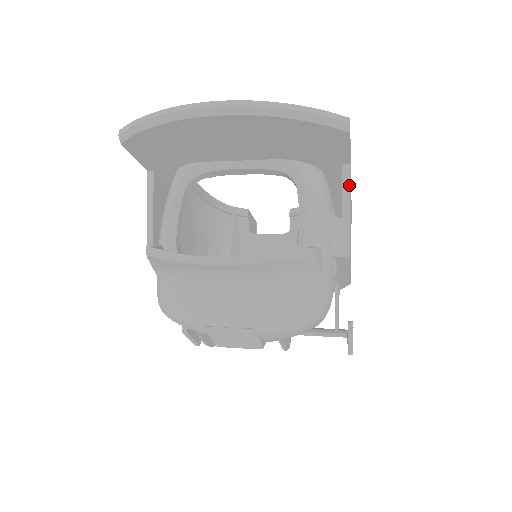
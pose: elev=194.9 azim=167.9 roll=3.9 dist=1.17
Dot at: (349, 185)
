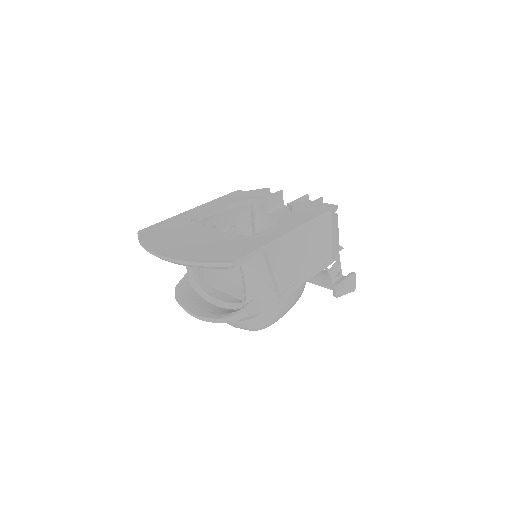
Dot at: (269, 262)
